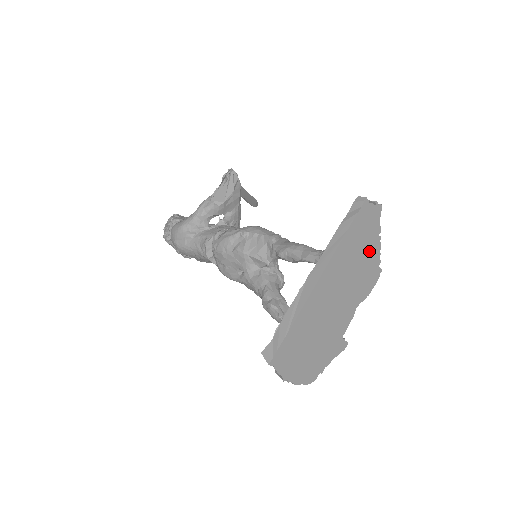
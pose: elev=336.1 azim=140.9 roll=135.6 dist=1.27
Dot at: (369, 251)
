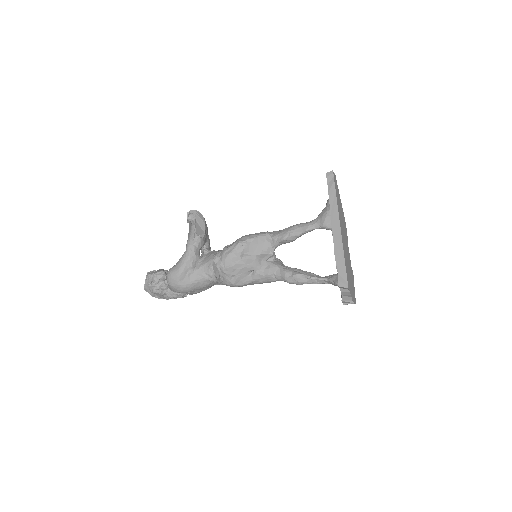
Dot at: (341, 206)
